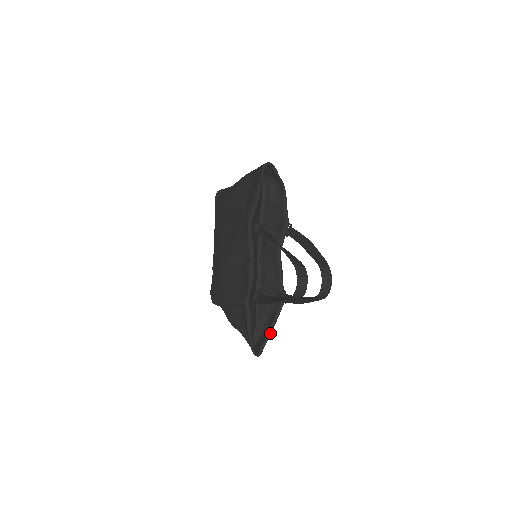
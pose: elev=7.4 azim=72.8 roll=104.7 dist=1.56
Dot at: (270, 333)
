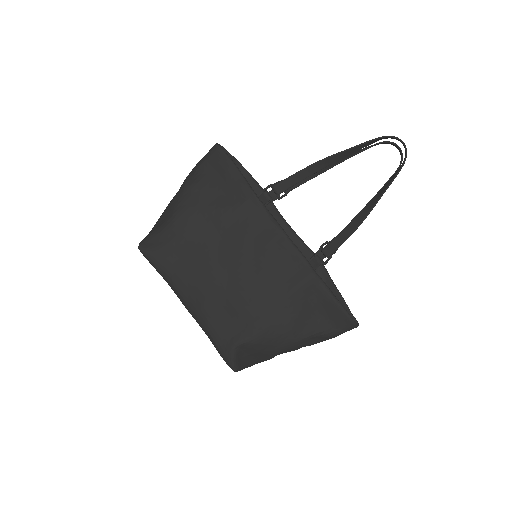
Dot at: (343, 298)
